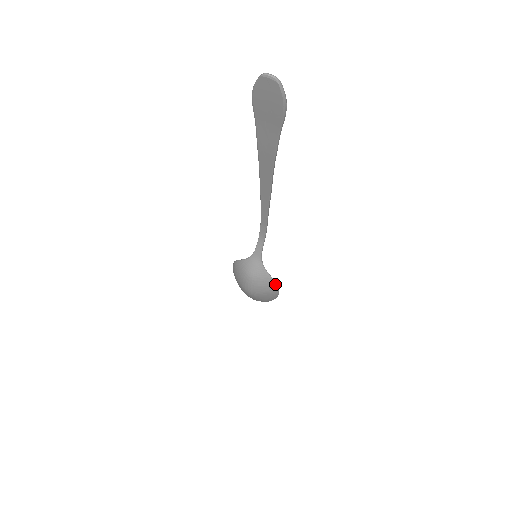
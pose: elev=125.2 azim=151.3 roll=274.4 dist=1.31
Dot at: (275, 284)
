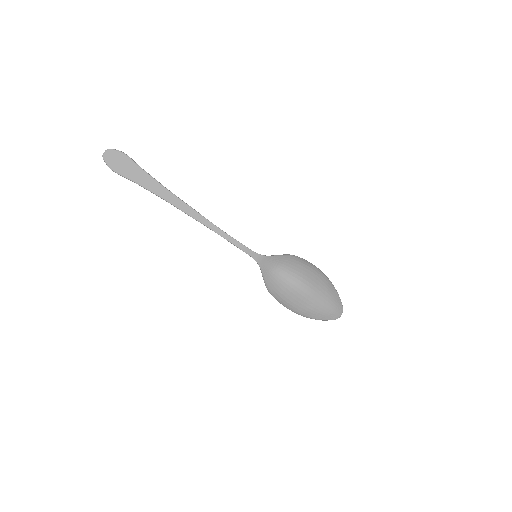
Dot at: (295, 257)
